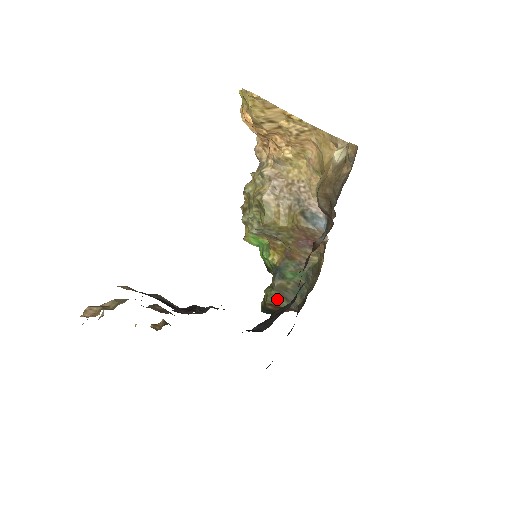
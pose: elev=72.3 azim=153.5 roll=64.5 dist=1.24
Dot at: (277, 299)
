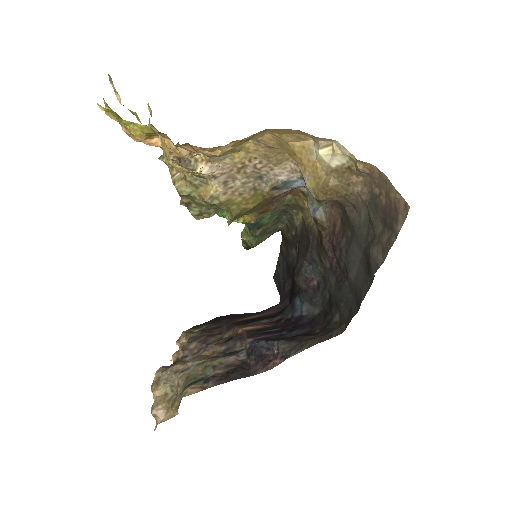
Dot at: (262, 239)
